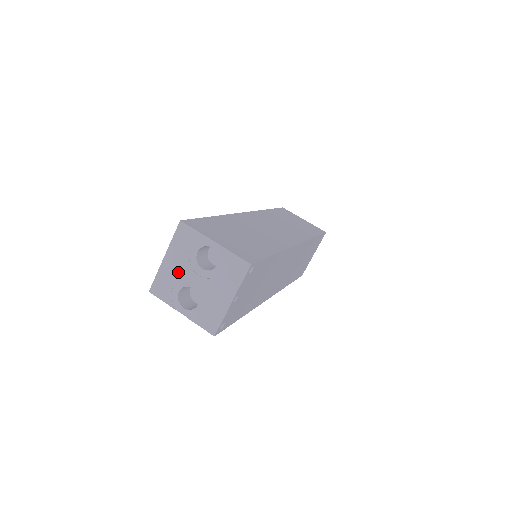
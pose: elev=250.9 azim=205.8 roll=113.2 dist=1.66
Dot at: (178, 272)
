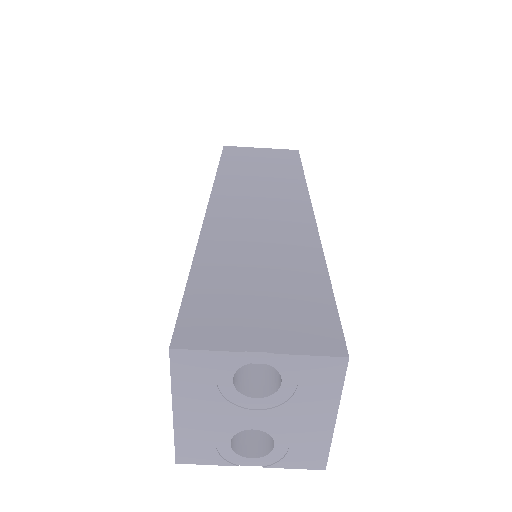
Dot at: (213, 420)
